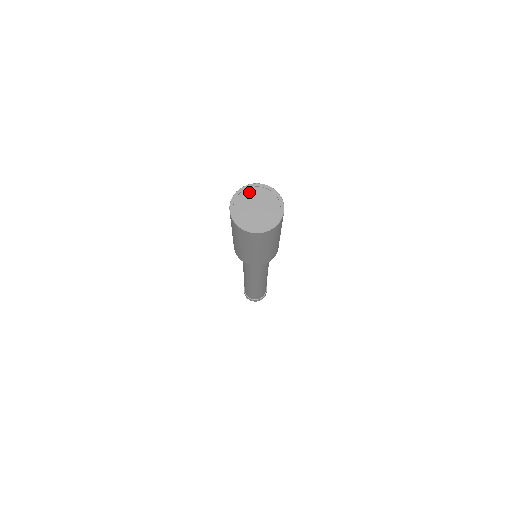
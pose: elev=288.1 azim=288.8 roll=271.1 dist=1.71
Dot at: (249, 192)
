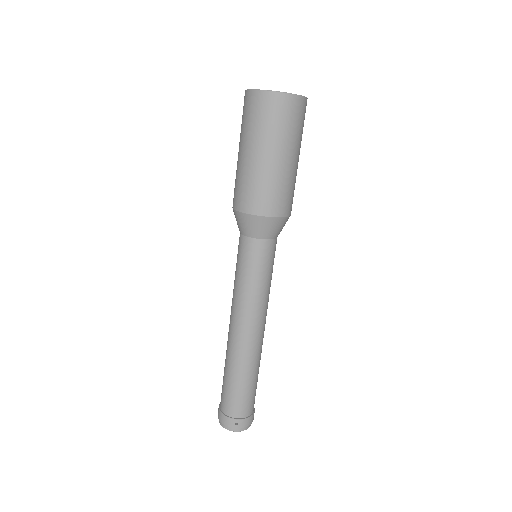
Dot at: occluded
